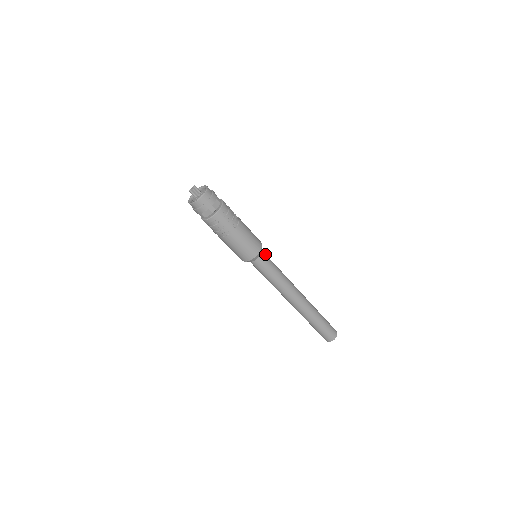
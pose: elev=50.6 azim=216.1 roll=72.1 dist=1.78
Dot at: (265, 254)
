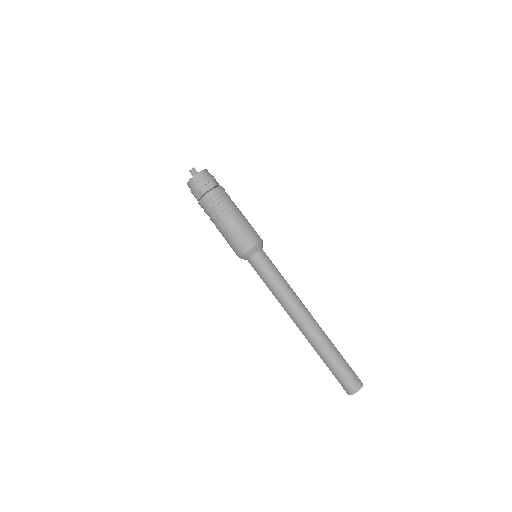
Dot at: occluded
